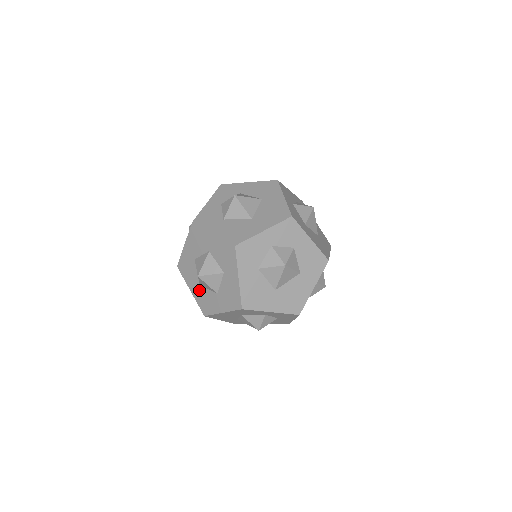
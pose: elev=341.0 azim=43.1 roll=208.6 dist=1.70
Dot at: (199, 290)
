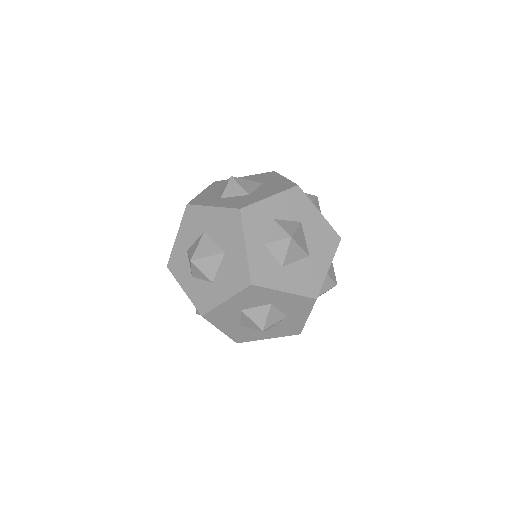
Dot at: (273, 331)
